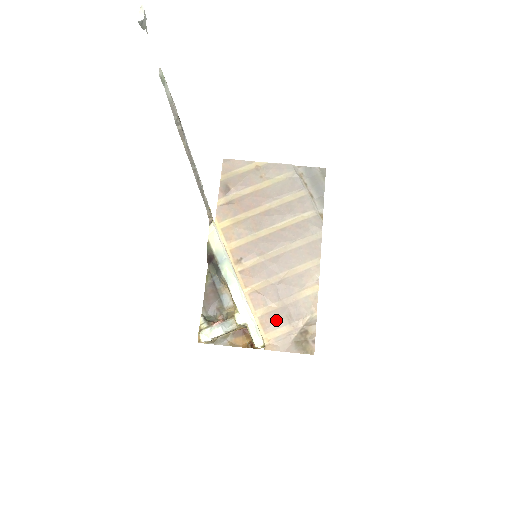
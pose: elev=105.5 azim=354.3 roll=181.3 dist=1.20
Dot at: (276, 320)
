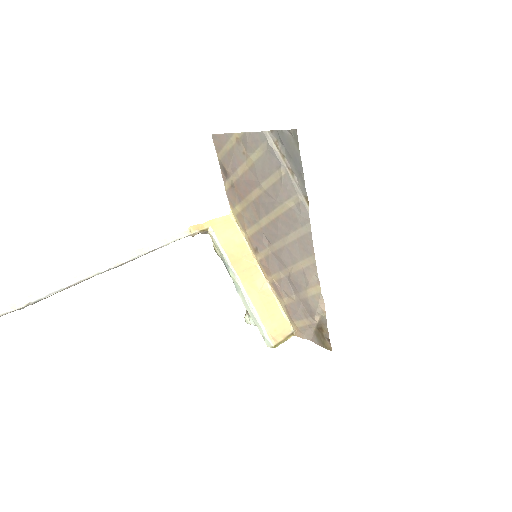
Dot at: (295, 313)
